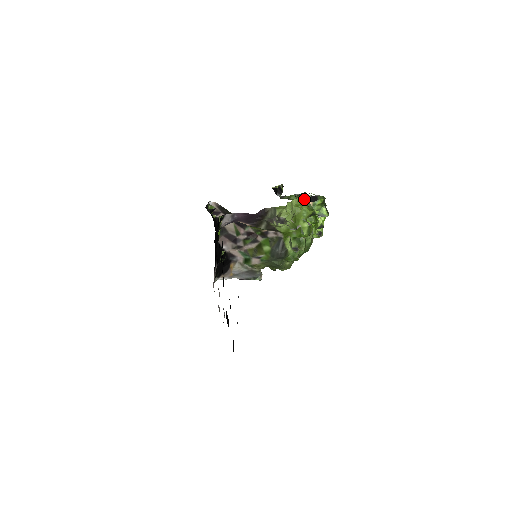
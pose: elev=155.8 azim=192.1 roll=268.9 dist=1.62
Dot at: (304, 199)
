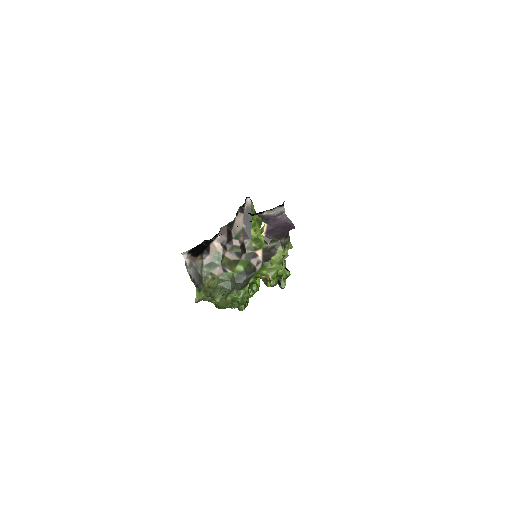
Dot at: occluded
